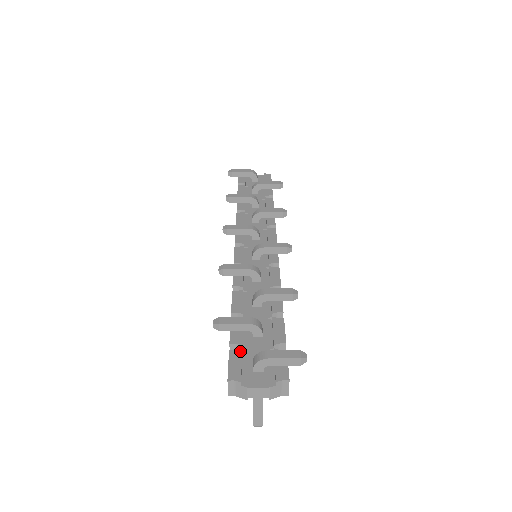
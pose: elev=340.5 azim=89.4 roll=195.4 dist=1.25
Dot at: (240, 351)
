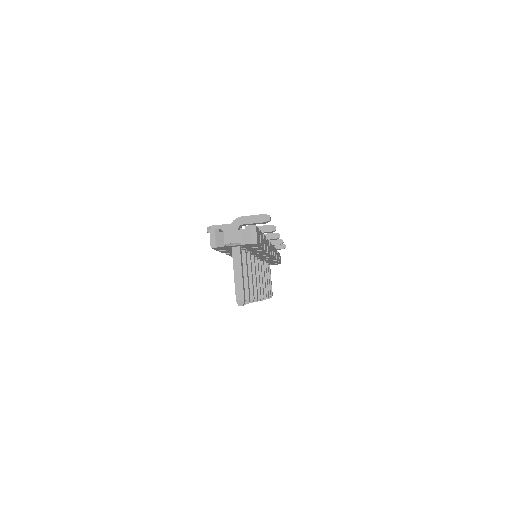
Dot at: occluded
